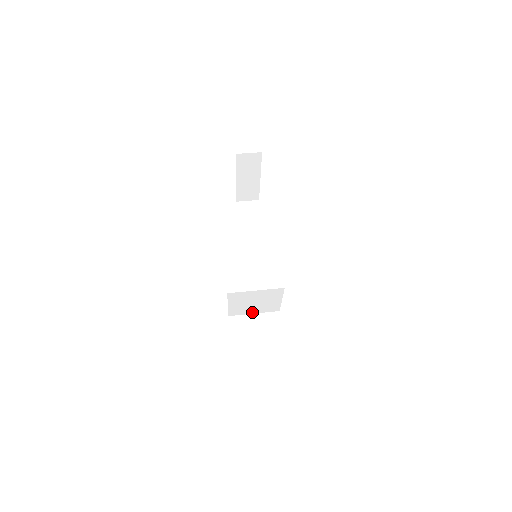
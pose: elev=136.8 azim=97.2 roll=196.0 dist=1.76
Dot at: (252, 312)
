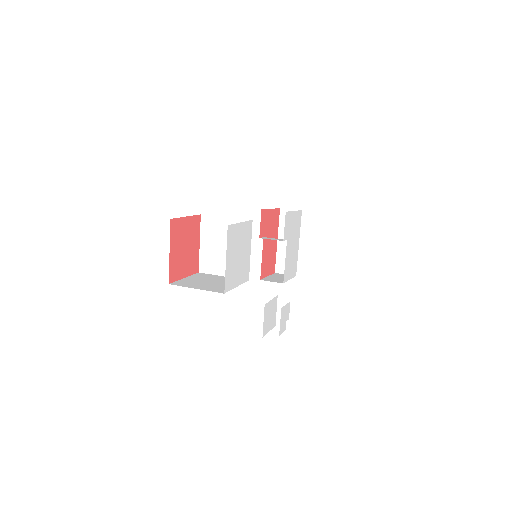
Dot at: (222, 272)
